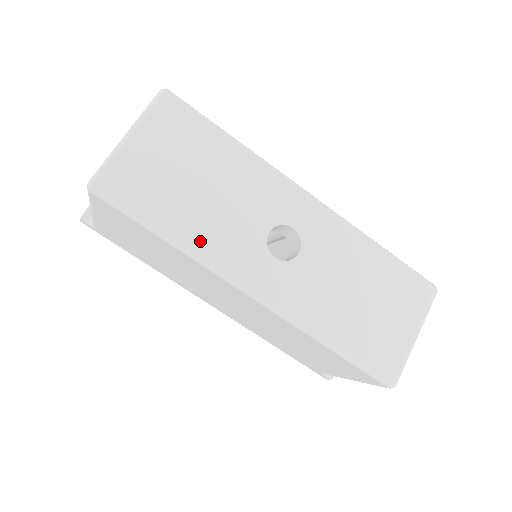
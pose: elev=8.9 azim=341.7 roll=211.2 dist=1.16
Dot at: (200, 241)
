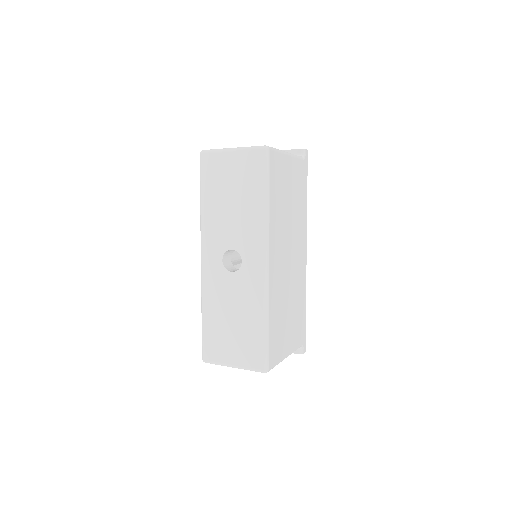
Dot at: (207, 217)
